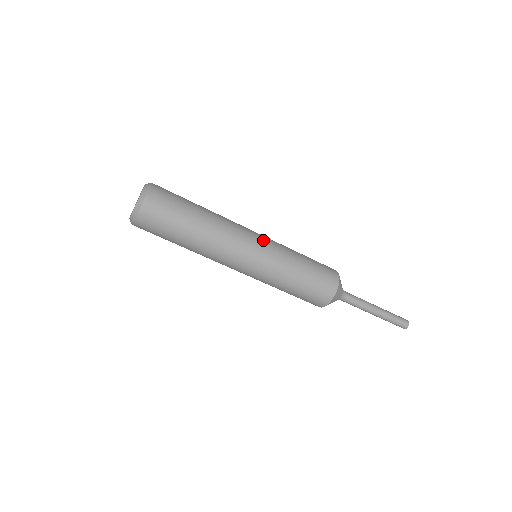
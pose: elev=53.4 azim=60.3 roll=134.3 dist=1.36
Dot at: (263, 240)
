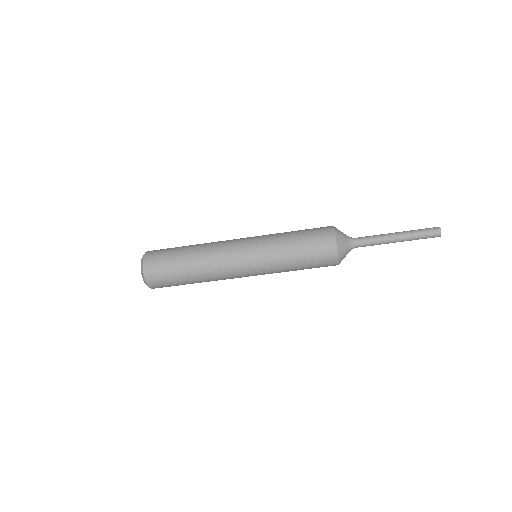
Dot at: (250, 260)
